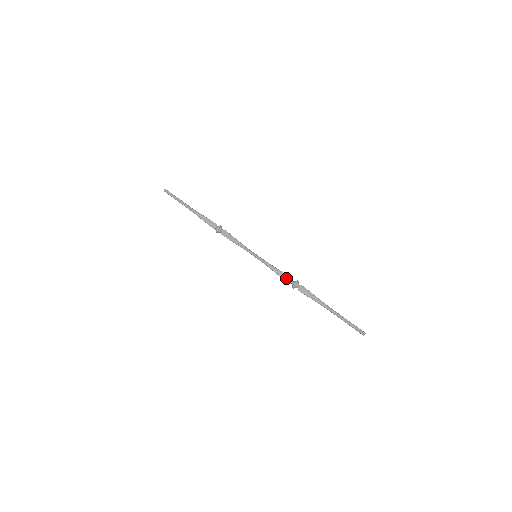
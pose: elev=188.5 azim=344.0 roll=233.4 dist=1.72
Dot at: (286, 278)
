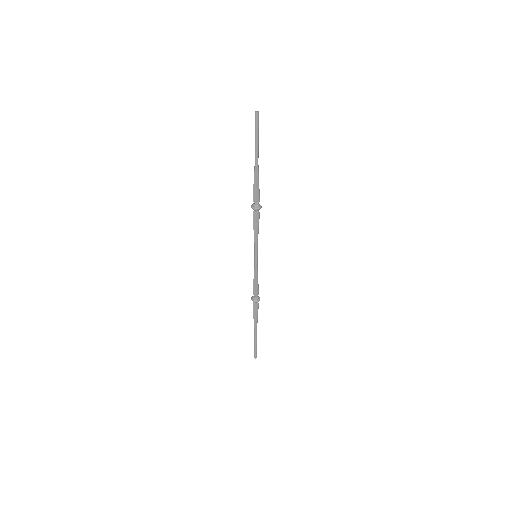
Dot at: (255, 290)
